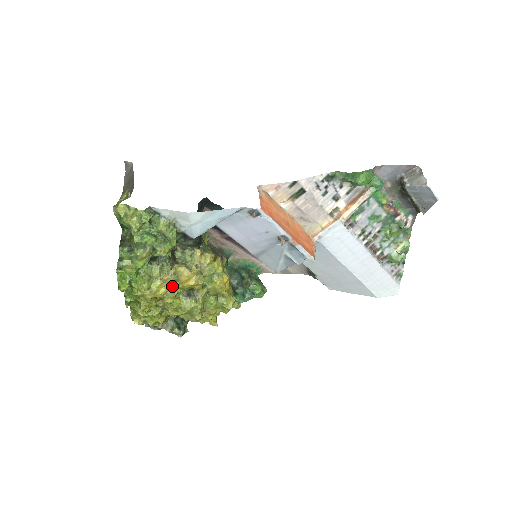
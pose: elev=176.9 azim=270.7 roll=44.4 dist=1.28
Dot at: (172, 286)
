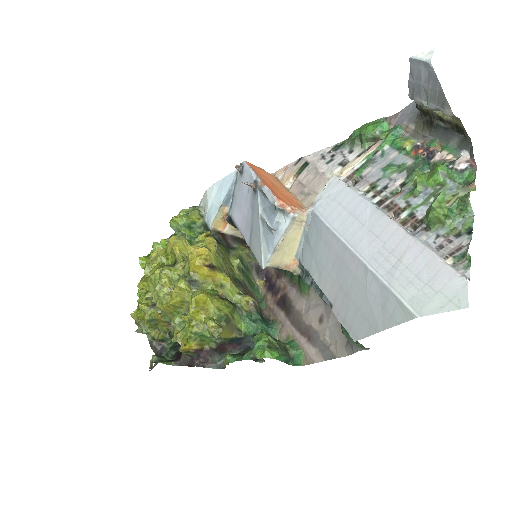
Dot at: (163, 250)
